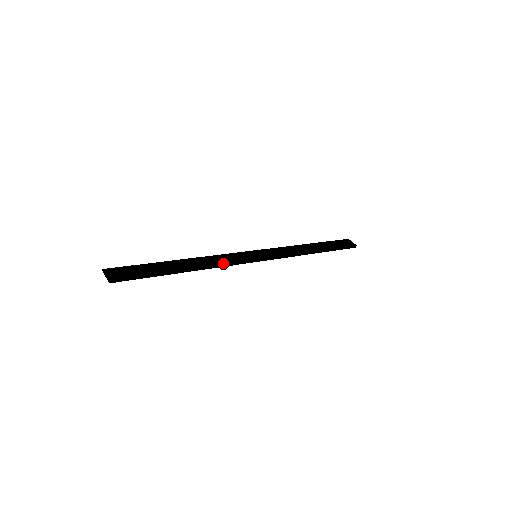
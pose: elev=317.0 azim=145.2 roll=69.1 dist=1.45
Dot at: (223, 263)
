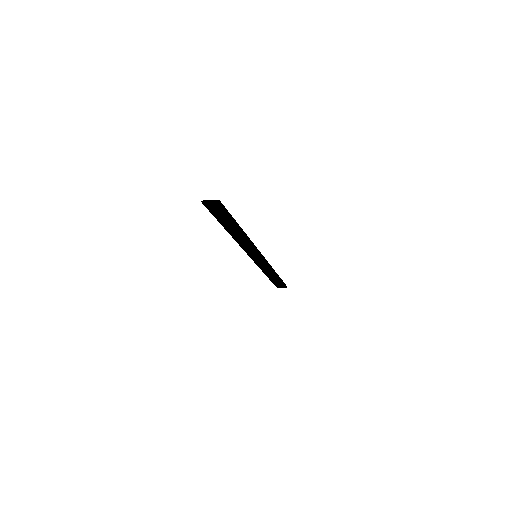
Dot at: (251, 242)
